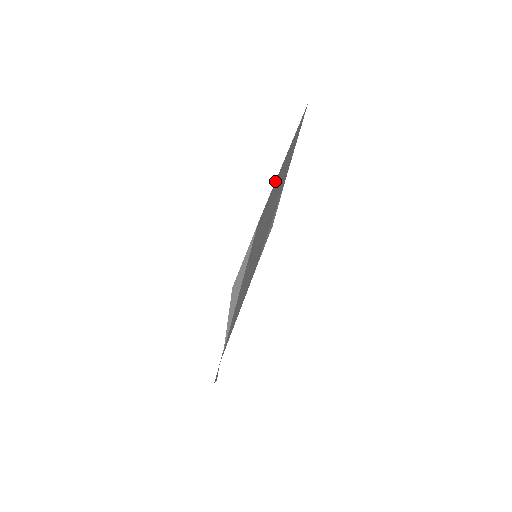
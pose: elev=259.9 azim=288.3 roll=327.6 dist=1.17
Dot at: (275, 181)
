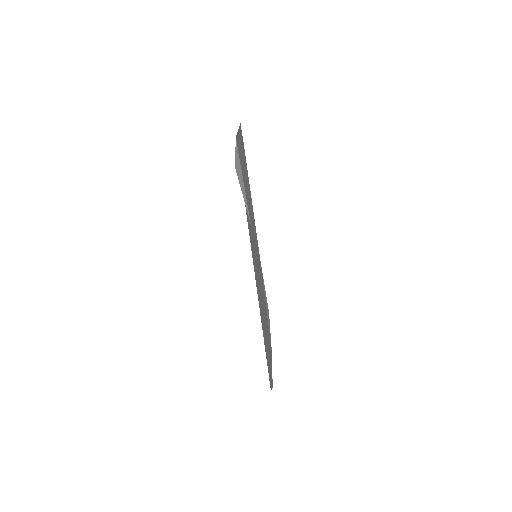
Dot at: occluded
